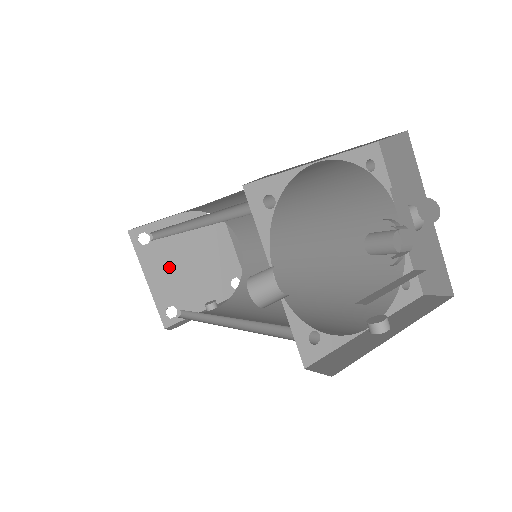
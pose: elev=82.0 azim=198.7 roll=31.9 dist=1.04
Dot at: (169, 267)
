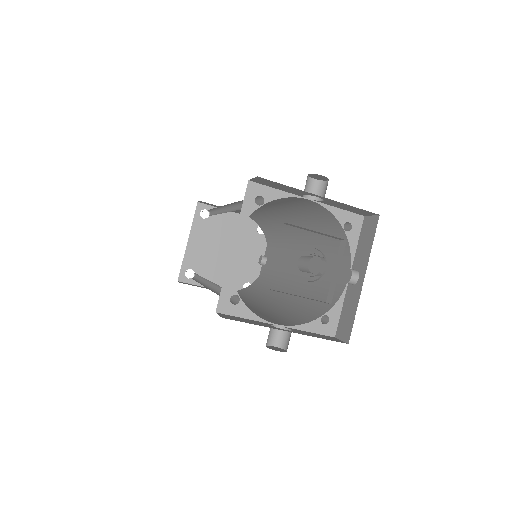
Dot at: (218, 269)
